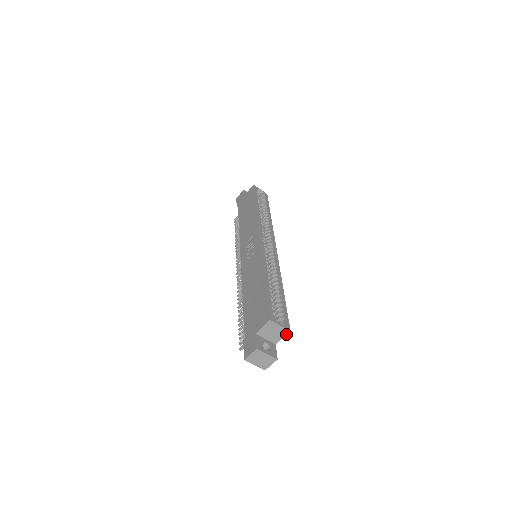
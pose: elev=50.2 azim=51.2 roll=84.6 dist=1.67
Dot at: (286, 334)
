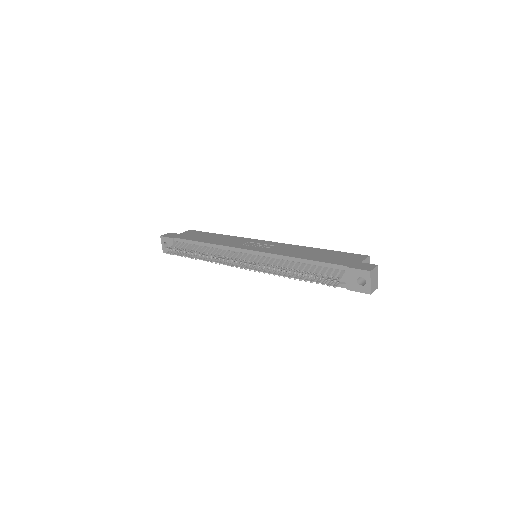
Dot at: occluded
